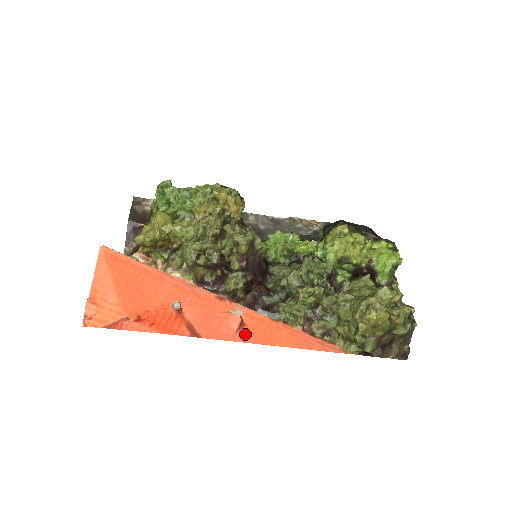
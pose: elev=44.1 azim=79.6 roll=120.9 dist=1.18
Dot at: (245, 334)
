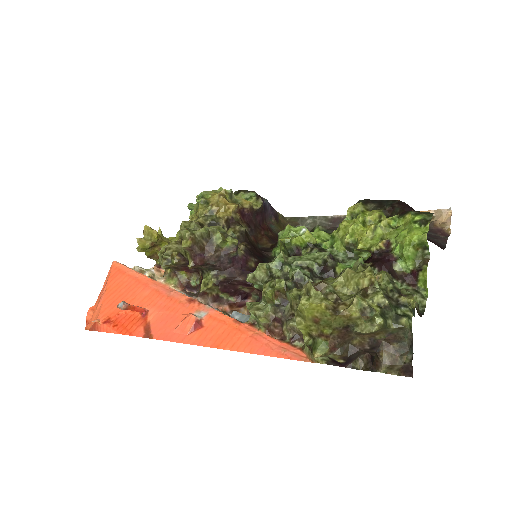
Dot at: (197, 336)
